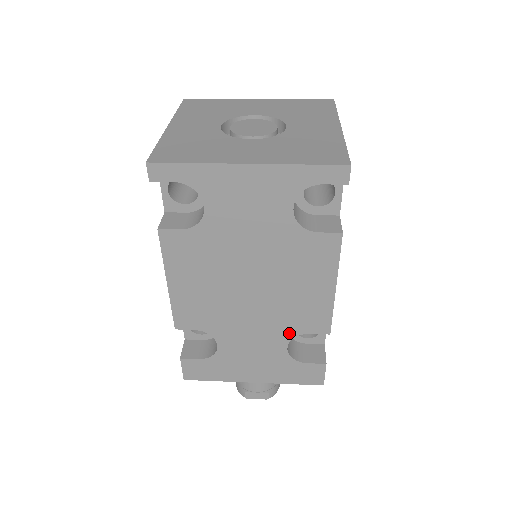
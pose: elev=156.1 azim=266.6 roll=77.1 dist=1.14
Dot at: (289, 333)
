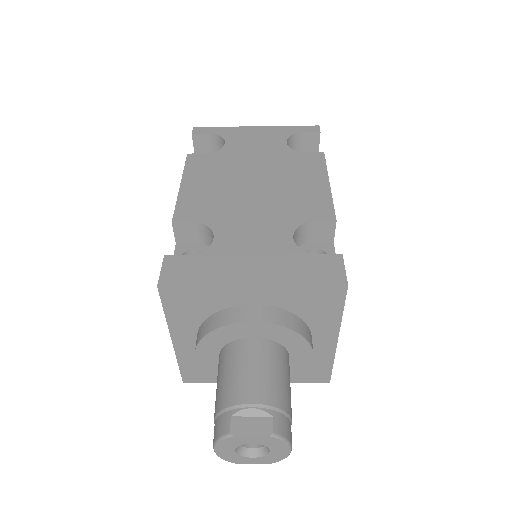
Dot at: (293, 222)
